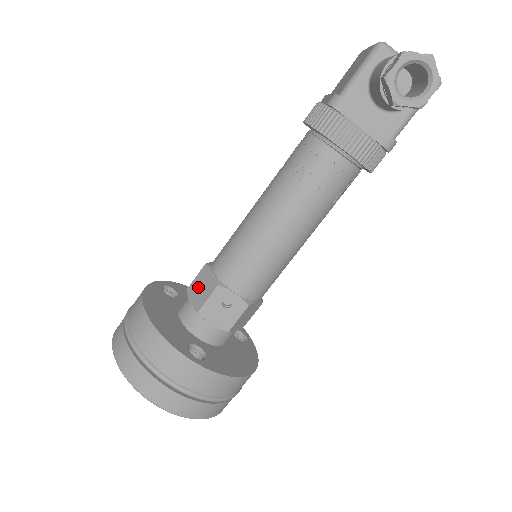
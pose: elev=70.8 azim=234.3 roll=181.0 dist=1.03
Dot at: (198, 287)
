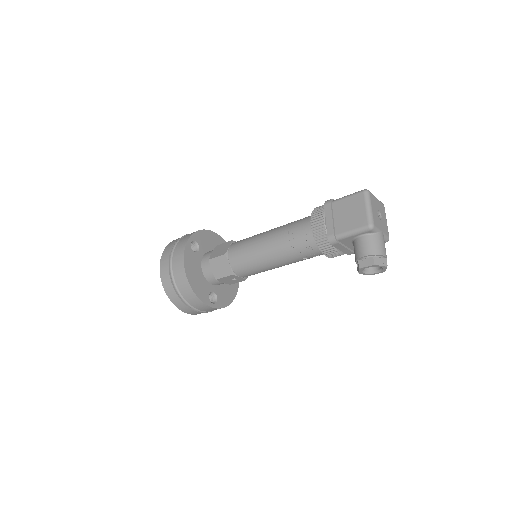
Dot at: (218, 265)
